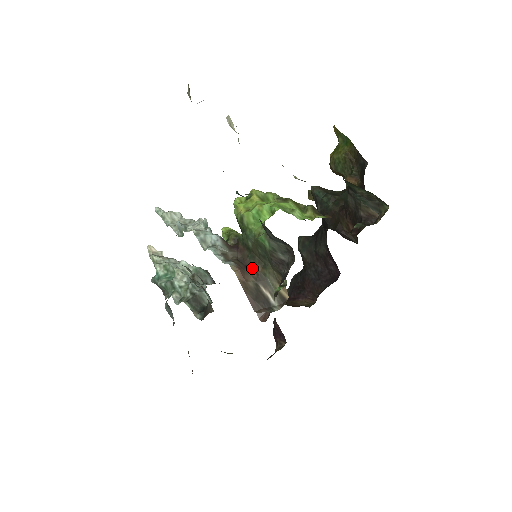
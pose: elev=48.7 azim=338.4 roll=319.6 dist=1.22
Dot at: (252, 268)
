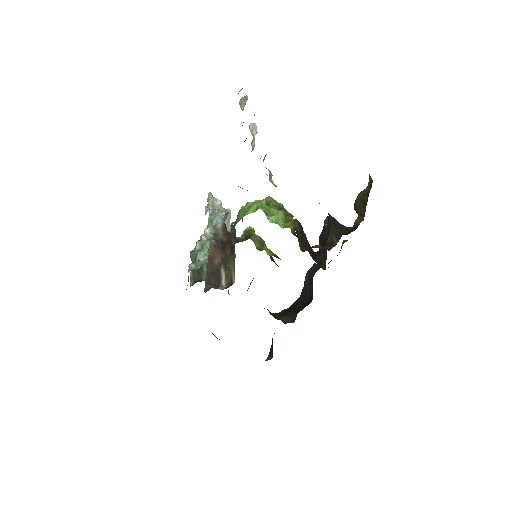
Dot at: (226, 251)
